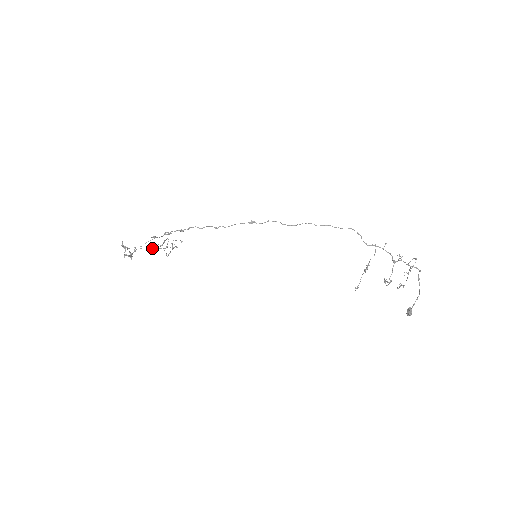
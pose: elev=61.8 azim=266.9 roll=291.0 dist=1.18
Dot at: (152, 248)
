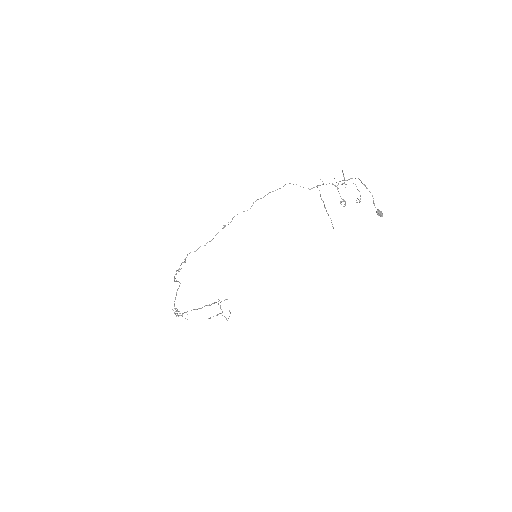
Dot at: (201, 308)
